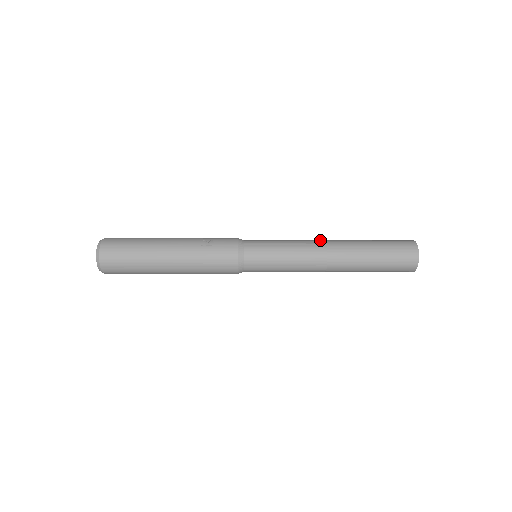
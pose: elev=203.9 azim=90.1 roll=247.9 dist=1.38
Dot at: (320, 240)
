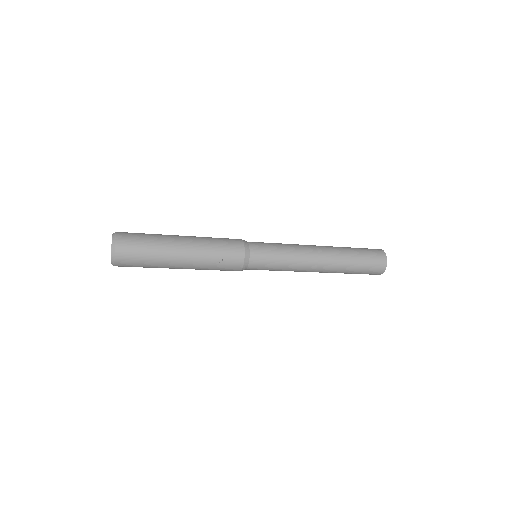
Dot at: (314, 256)
